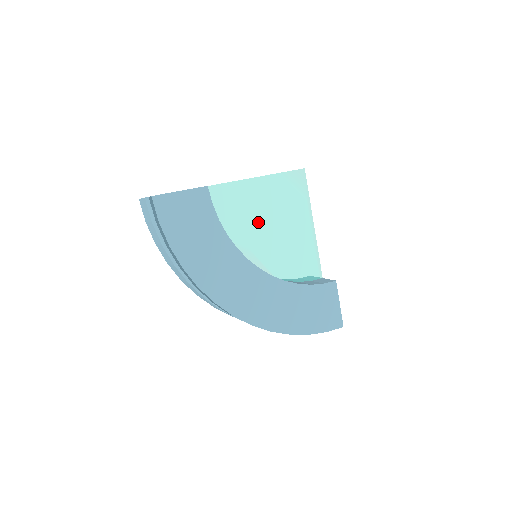
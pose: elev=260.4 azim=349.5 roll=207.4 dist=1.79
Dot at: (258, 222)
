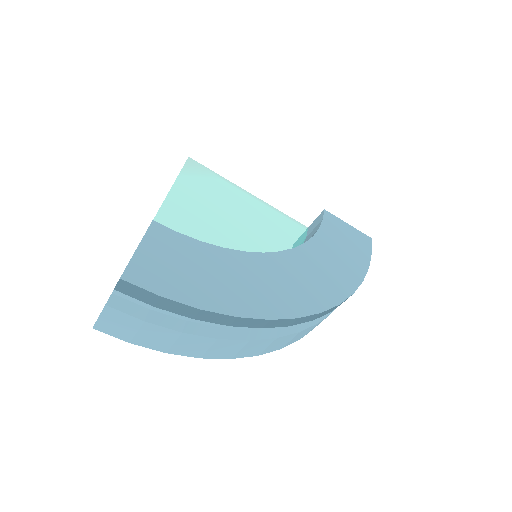
Dot at: (218, 229)
